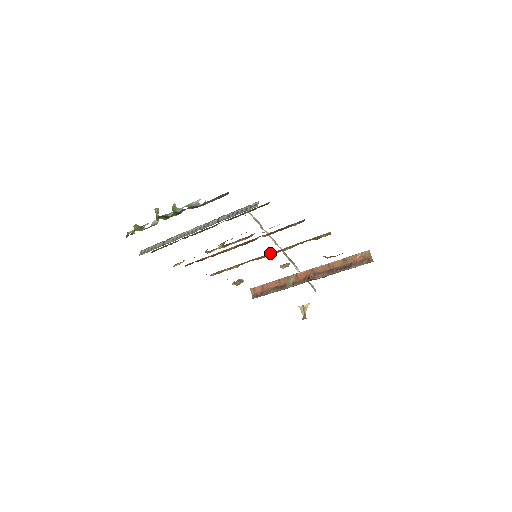
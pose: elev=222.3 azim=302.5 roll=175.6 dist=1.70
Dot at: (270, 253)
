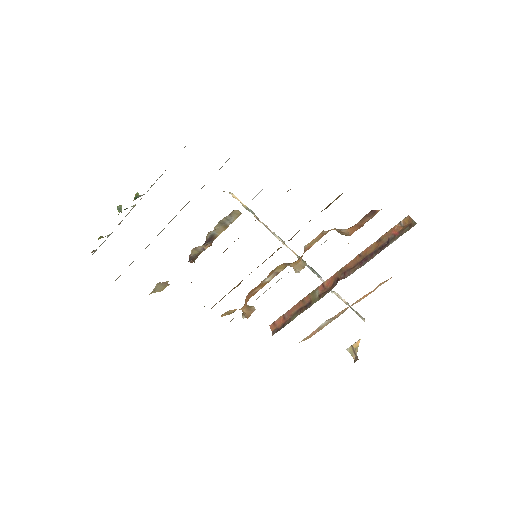
Dot at: occluded
